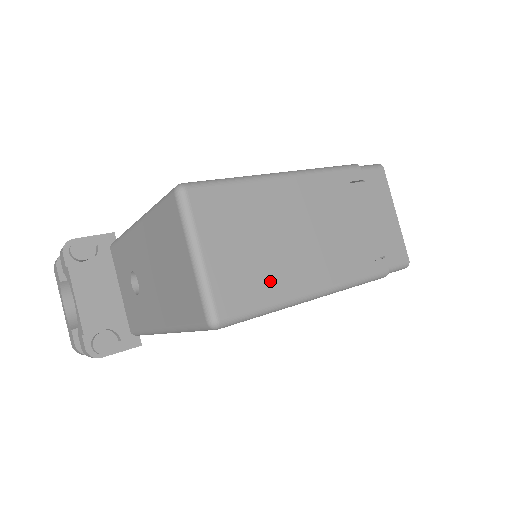
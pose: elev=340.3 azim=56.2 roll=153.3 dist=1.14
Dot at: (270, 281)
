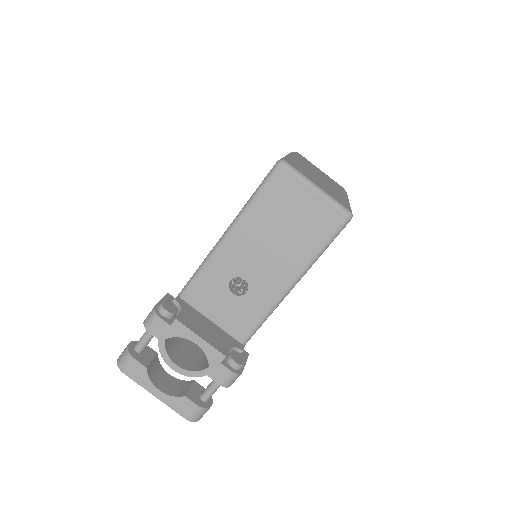
Dot at: (338, 196)
